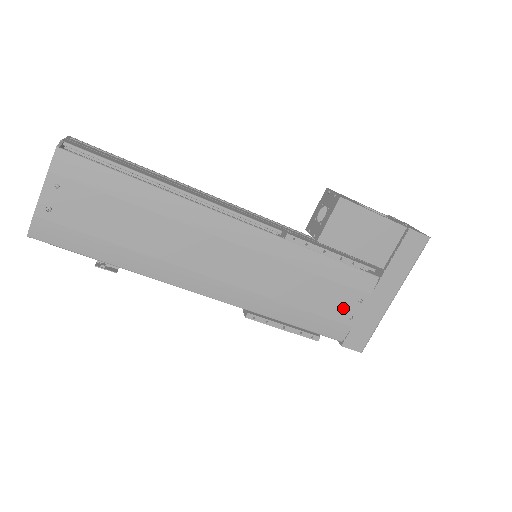
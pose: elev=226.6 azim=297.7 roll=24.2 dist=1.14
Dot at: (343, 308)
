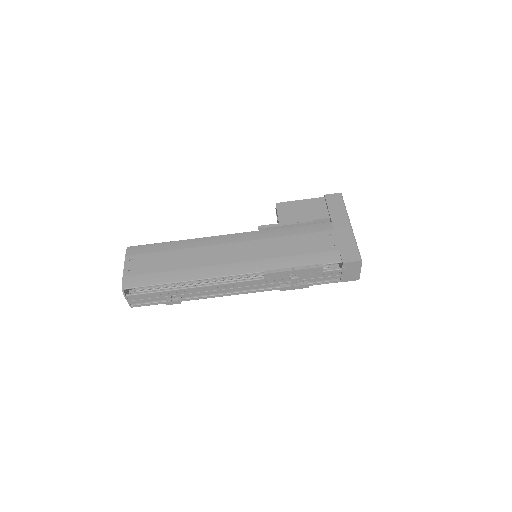
Dot at: (323, 243)
